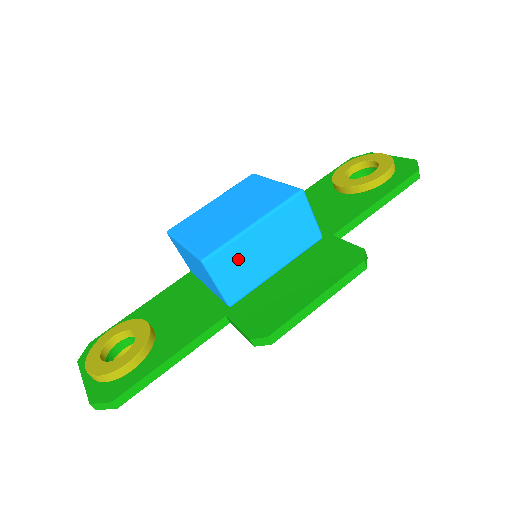
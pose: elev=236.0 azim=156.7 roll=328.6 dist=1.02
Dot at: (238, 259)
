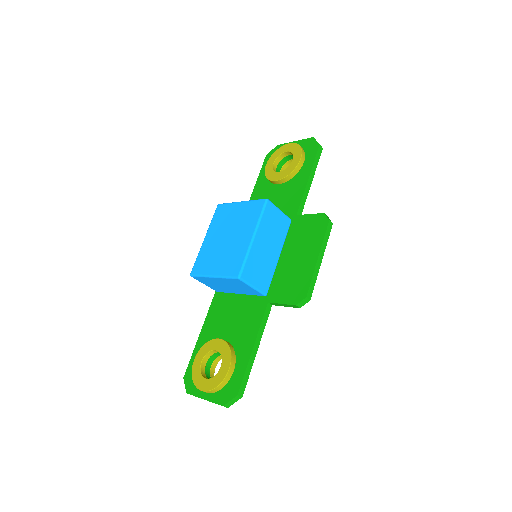
Dot at: (256, 264)
